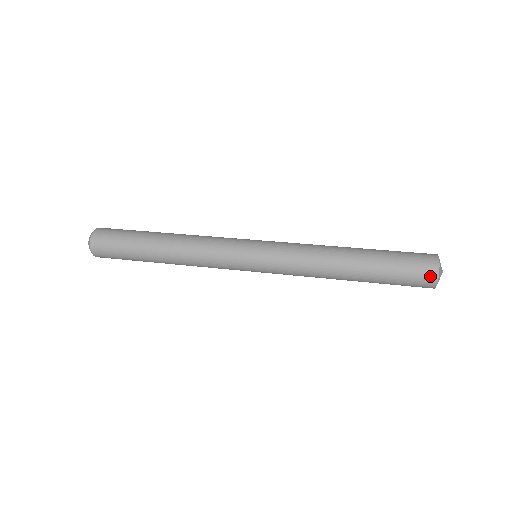
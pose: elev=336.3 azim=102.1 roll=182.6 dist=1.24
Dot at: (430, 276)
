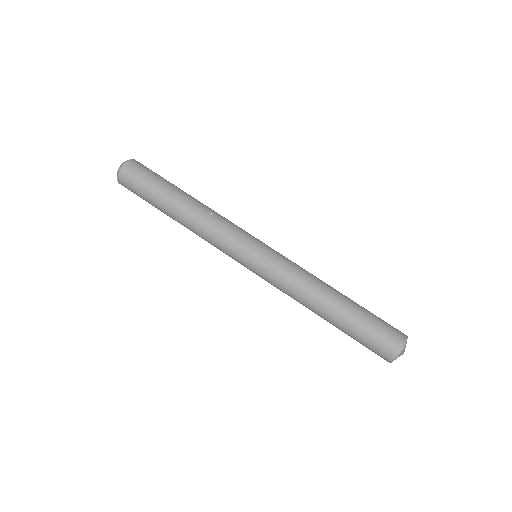
Dot at: (388, 356)
